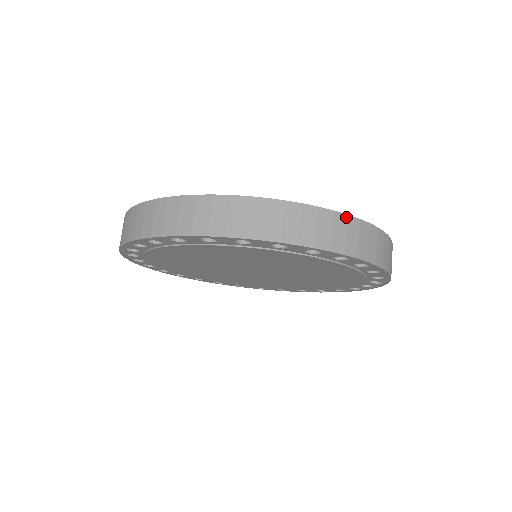
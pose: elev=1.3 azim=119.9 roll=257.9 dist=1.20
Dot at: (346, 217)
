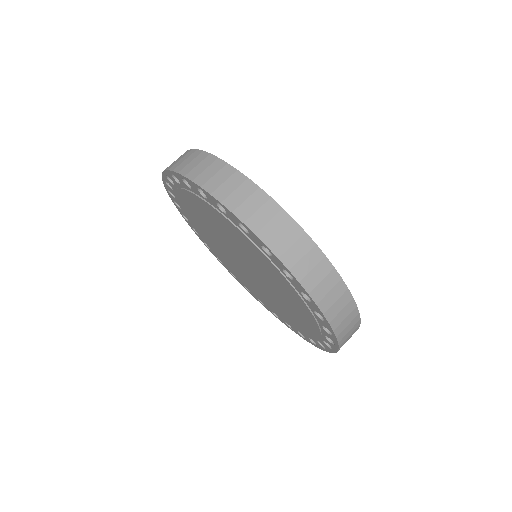
Dot at: (216, 159)
